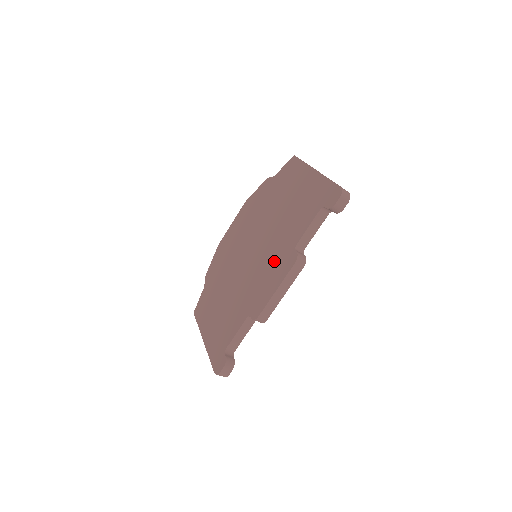
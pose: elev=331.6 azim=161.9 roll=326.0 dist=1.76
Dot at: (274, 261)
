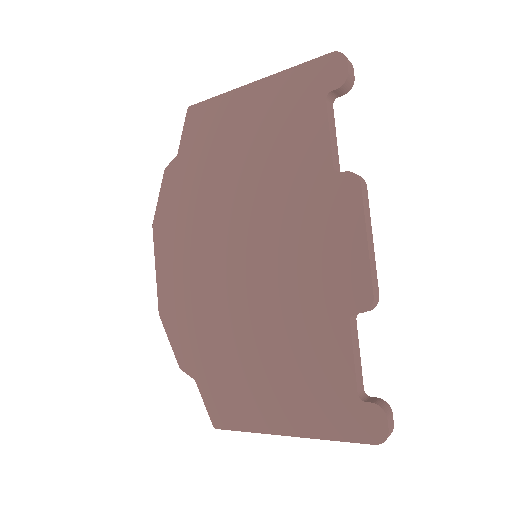
Dot at: (313, 219)
